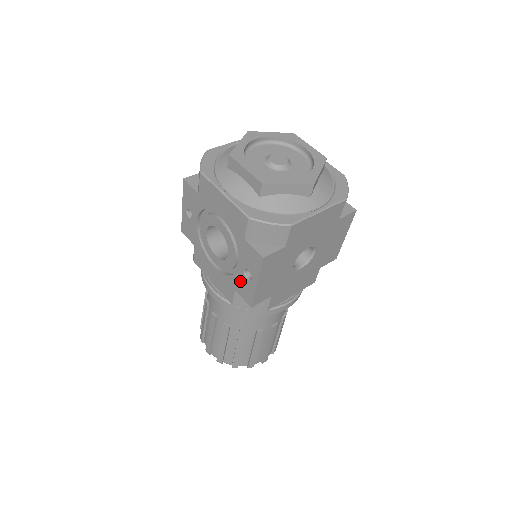
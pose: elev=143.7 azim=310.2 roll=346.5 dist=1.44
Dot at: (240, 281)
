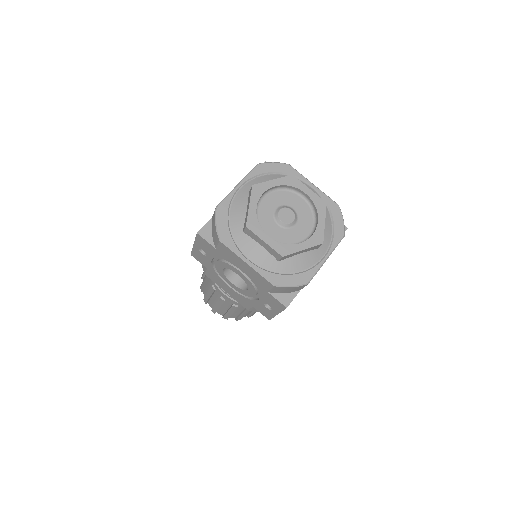
Dot at: (259, 306)
